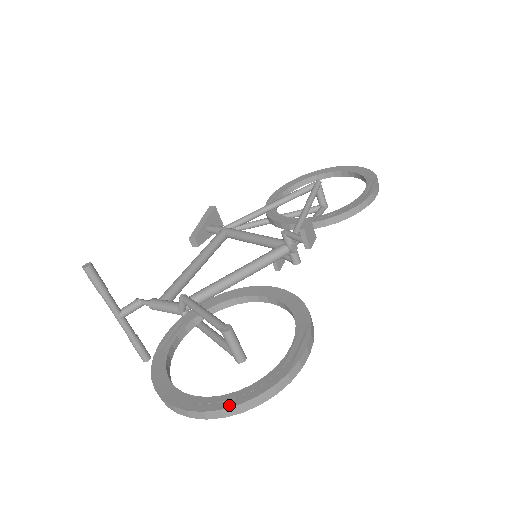
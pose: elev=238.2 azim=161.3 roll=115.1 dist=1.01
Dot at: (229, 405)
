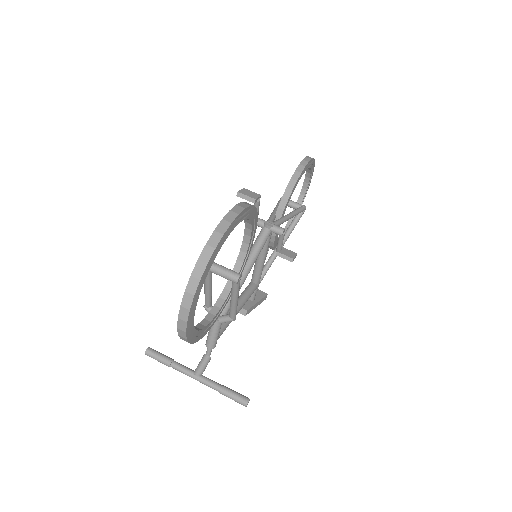
Dot at: (195, 267)
